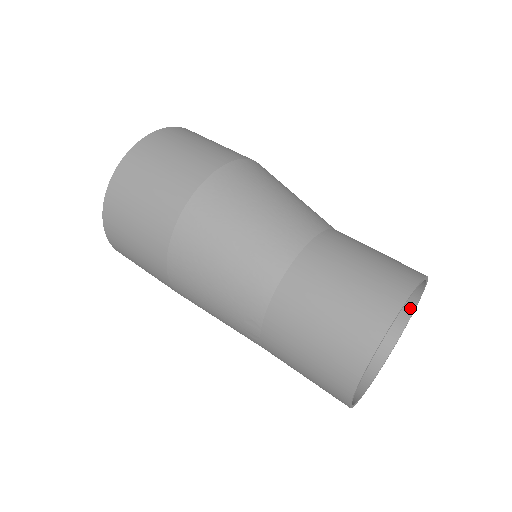
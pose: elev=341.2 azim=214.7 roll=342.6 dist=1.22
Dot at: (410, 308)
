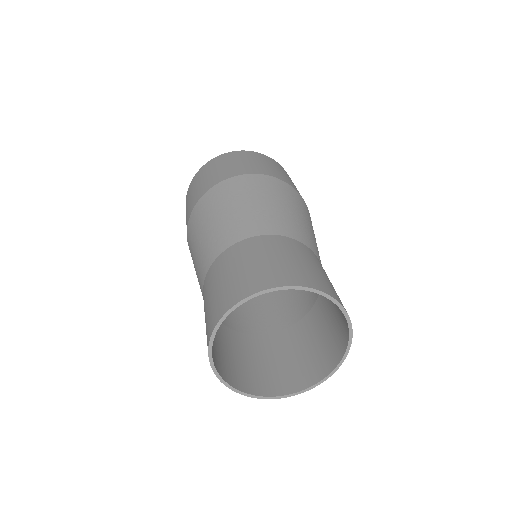
Dot at: (347, 329)
